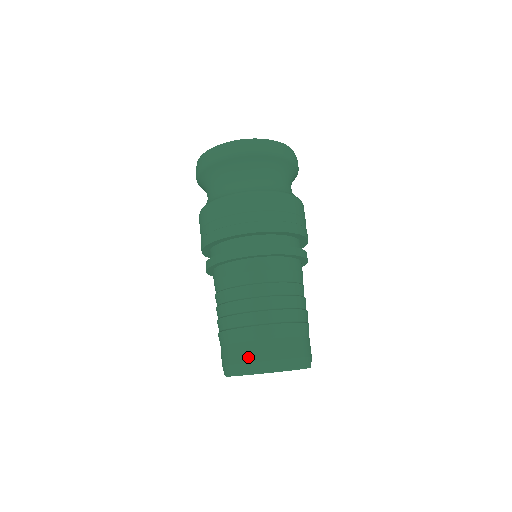
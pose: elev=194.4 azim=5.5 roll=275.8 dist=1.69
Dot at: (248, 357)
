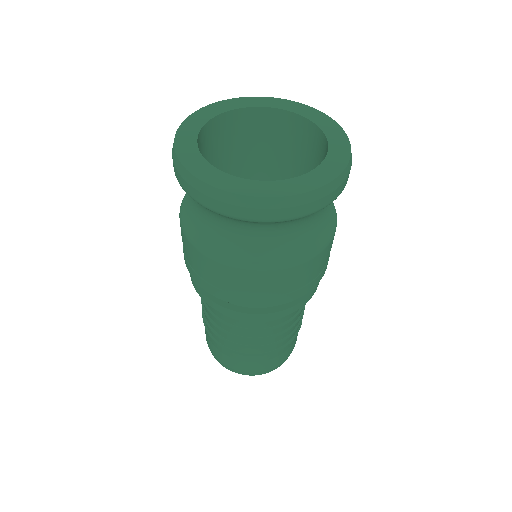
Dot at: occluded
